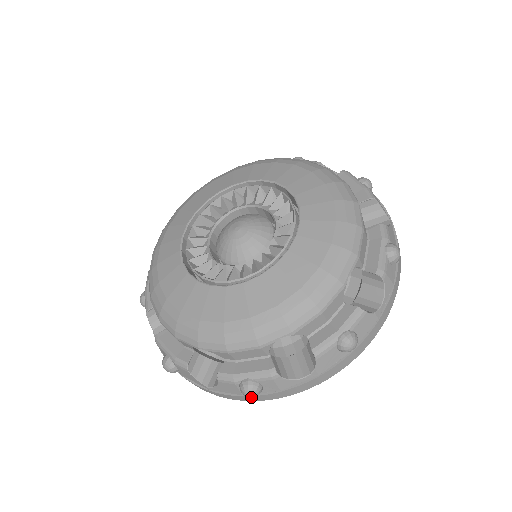
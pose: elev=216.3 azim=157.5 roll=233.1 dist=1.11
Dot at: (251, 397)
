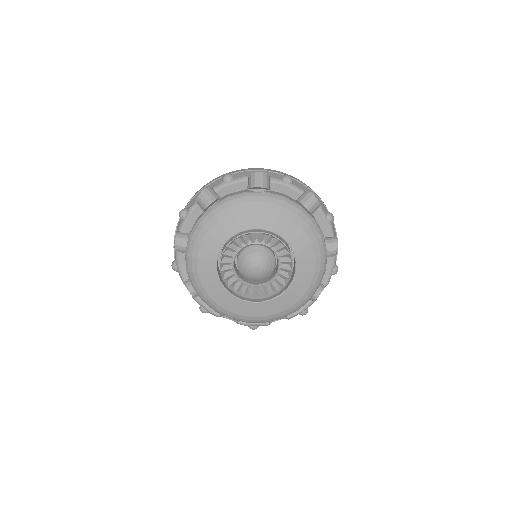
Dot at: occluded
